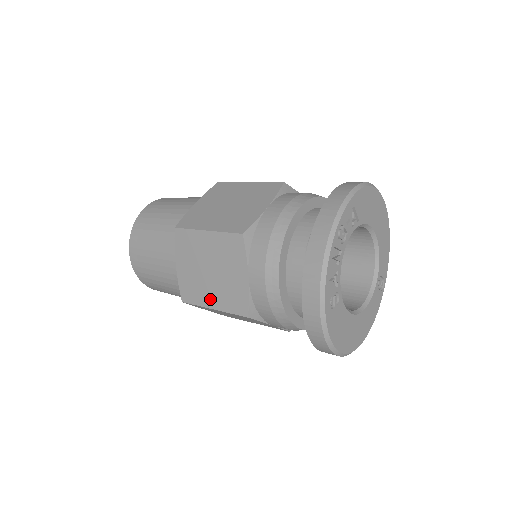
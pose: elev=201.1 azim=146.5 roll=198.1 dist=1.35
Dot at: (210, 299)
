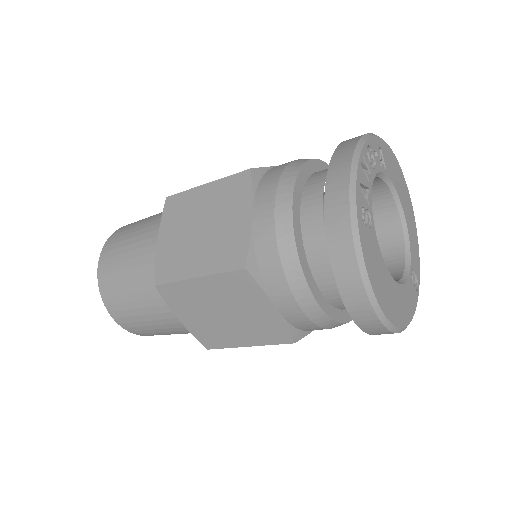
Dot at: (195, 265)
